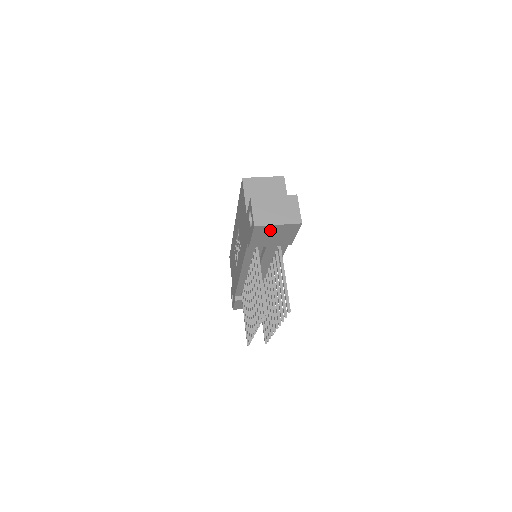
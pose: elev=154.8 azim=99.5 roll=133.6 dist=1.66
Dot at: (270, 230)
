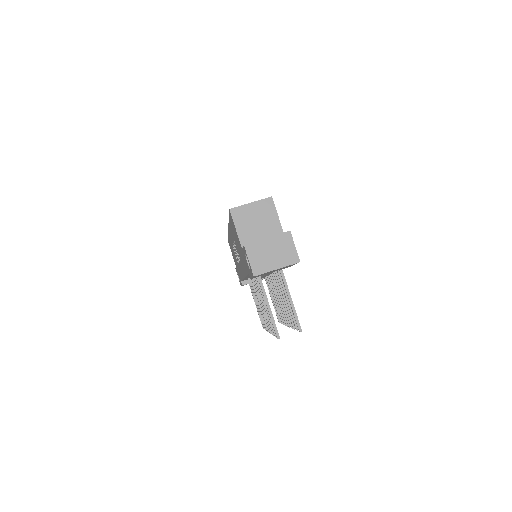
Dot at: occluded
